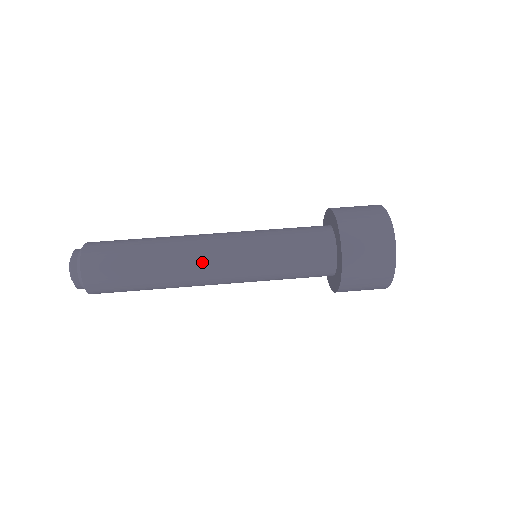
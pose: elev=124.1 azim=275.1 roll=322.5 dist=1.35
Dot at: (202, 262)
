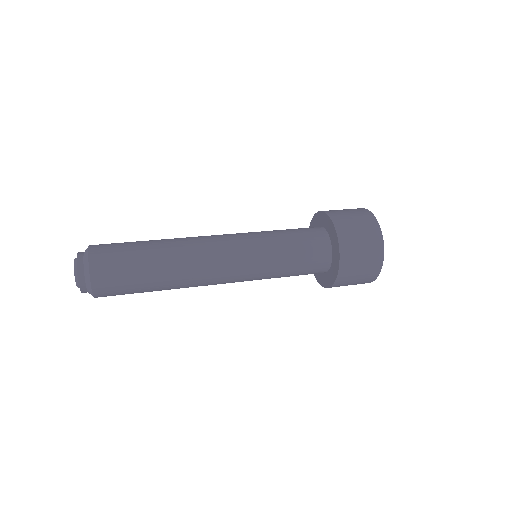
Dot at: (212, 272)
